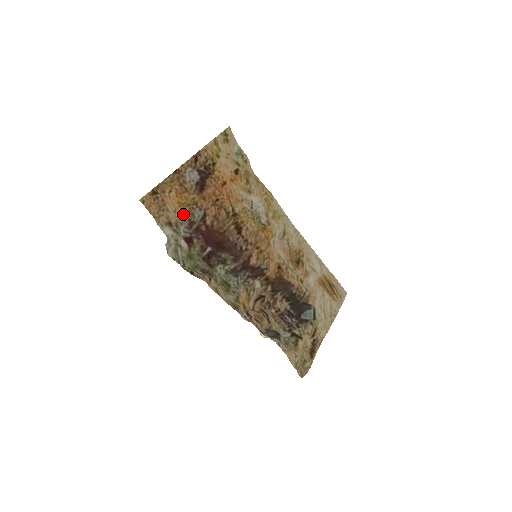
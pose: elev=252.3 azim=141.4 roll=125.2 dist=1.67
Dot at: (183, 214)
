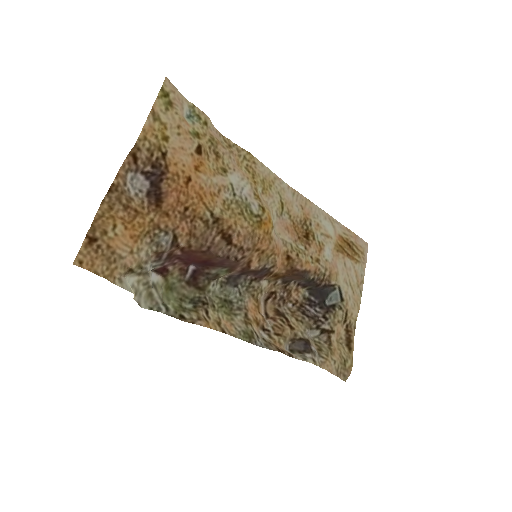
Dot at: (144, 250)
